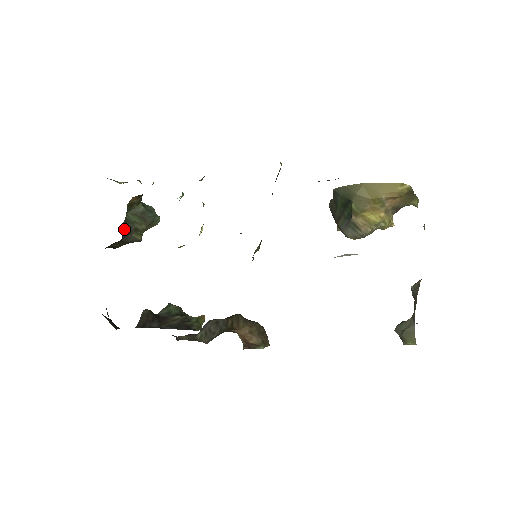
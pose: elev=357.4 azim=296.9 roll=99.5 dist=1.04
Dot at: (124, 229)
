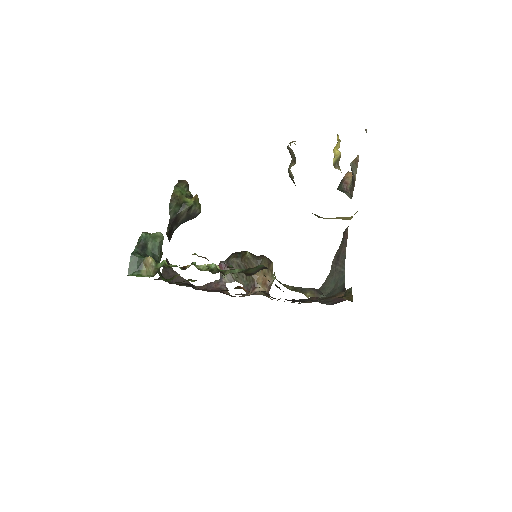
Dot at: (160, 274)
